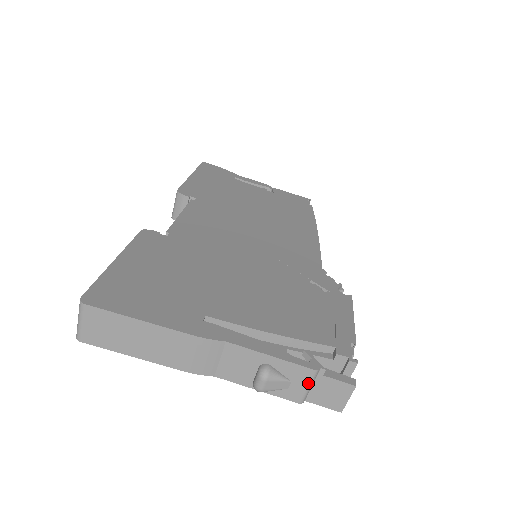
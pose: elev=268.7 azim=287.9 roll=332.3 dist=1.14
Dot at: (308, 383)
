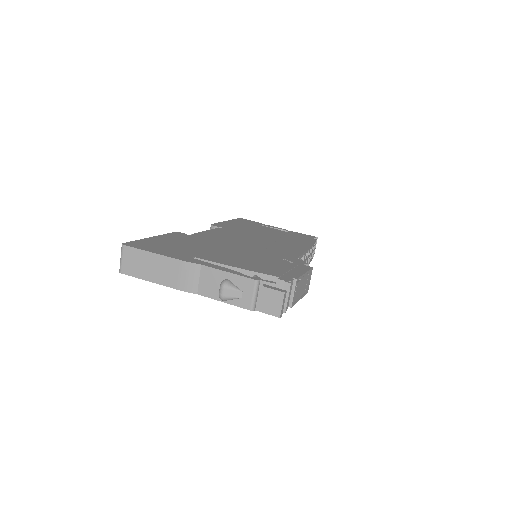
Dot at: (253, 292)
